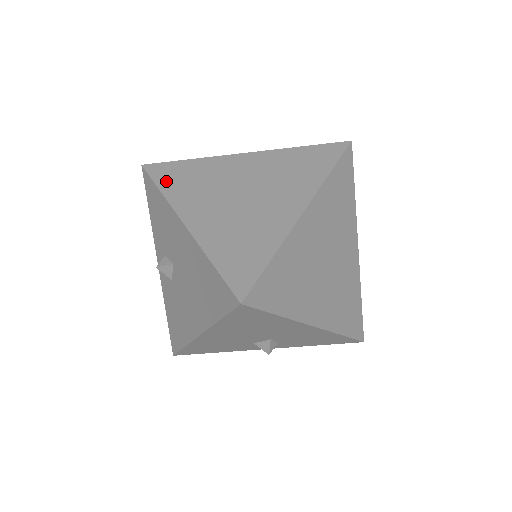
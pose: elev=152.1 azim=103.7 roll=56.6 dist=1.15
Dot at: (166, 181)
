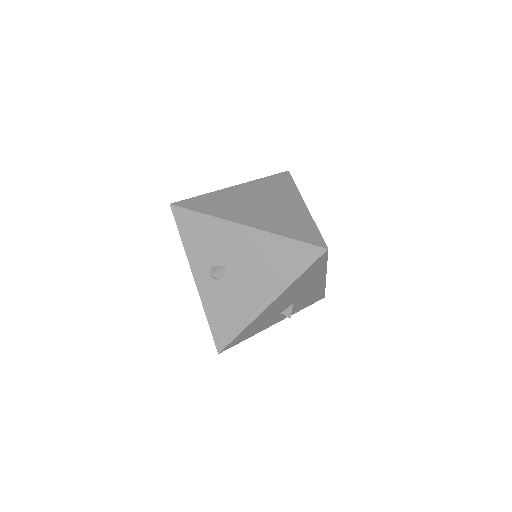
Dot at: (203, 208)
